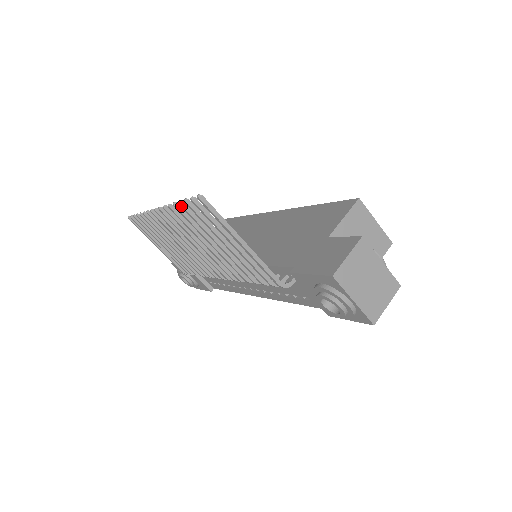
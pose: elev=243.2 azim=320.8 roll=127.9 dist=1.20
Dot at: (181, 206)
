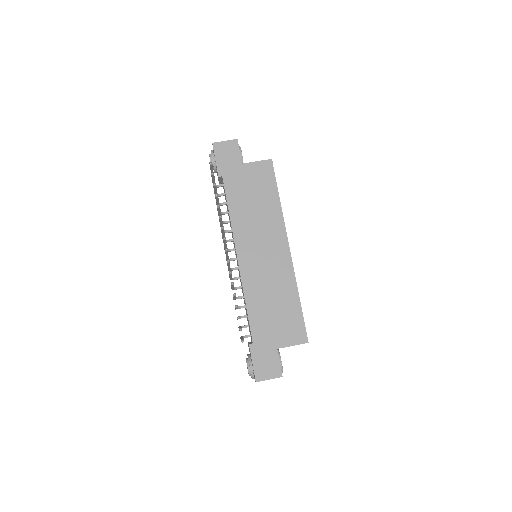
Dot at: (235, 307)
